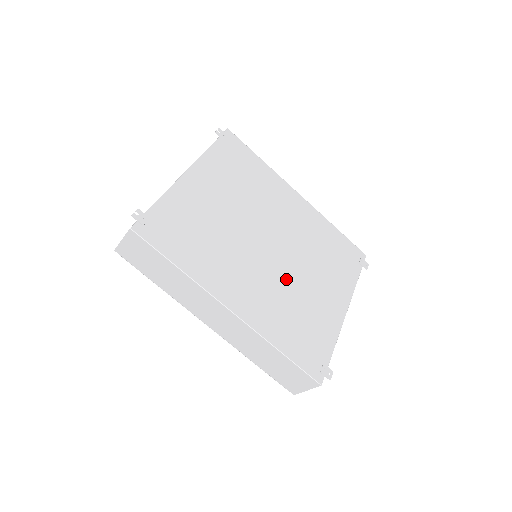
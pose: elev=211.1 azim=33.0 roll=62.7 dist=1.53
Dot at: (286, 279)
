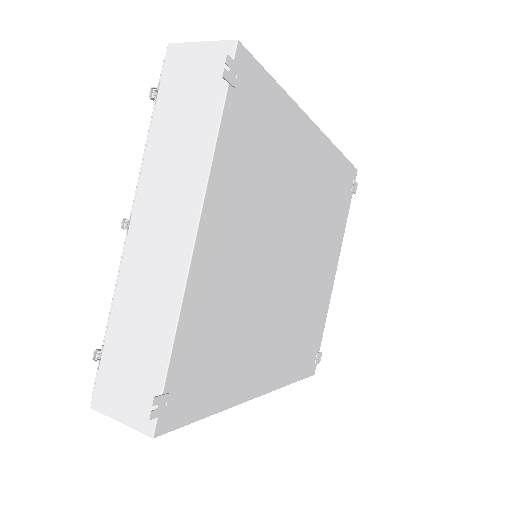
Dot at: (299, 294)
